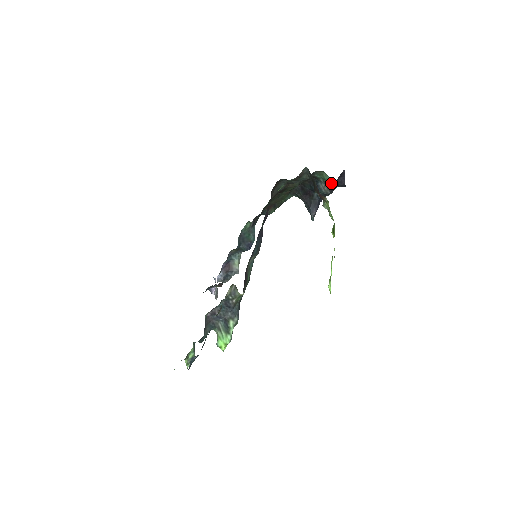
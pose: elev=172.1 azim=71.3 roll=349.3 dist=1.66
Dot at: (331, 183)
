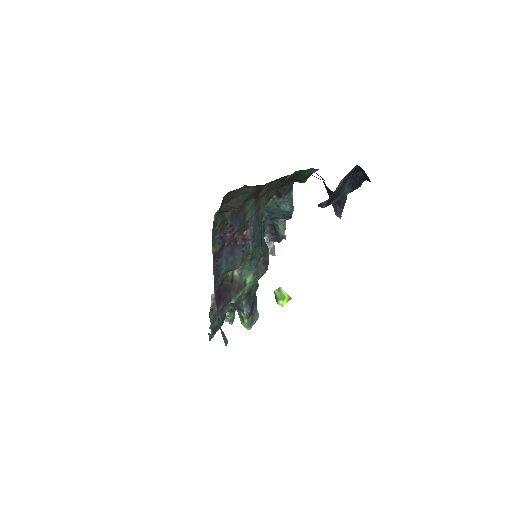
Dot at: occluded
